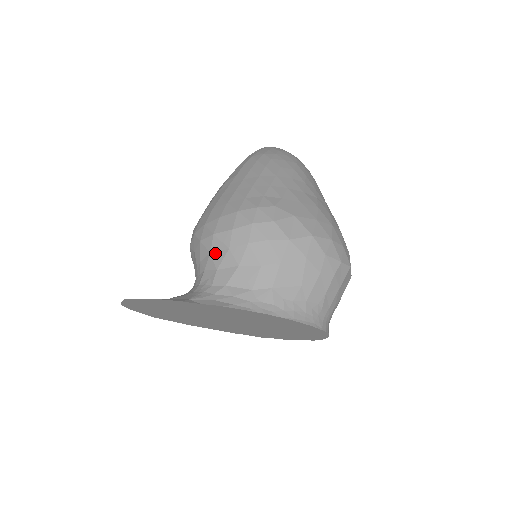
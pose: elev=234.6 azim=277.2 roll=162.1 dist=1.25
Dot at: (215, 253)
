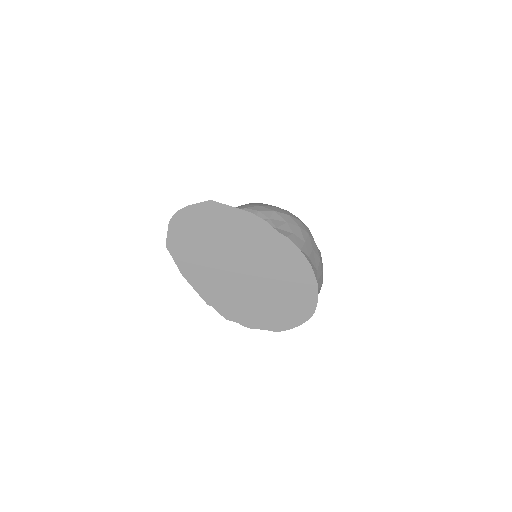
Dot at: (274, 220)
